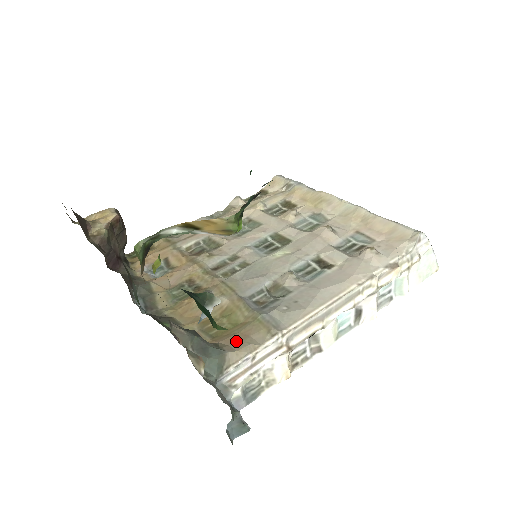
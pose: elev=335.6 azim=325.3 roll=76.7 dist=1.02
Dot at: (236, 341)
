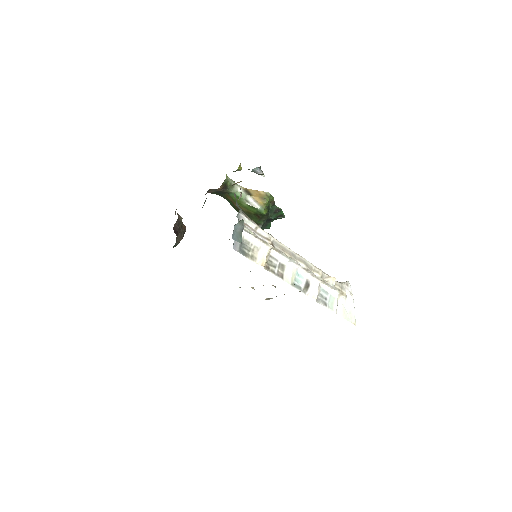
Dot at: occluded
